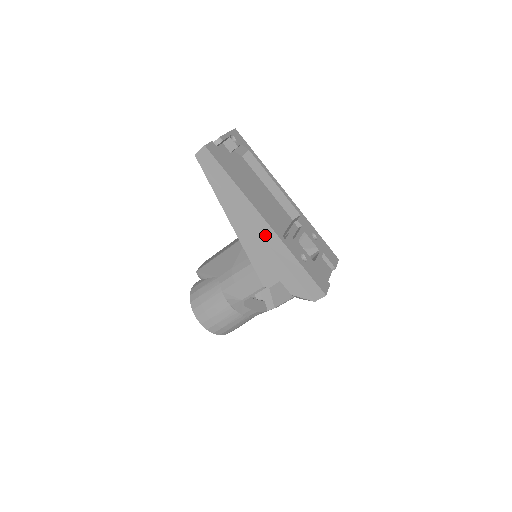
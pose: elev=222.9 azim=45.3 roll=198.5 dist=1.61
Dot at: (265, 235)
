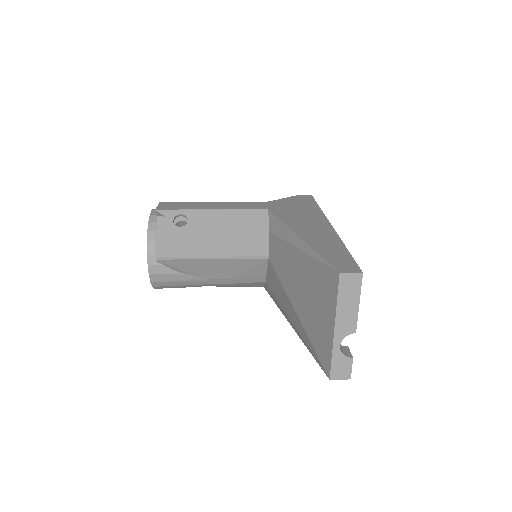
Dot at: occluded
